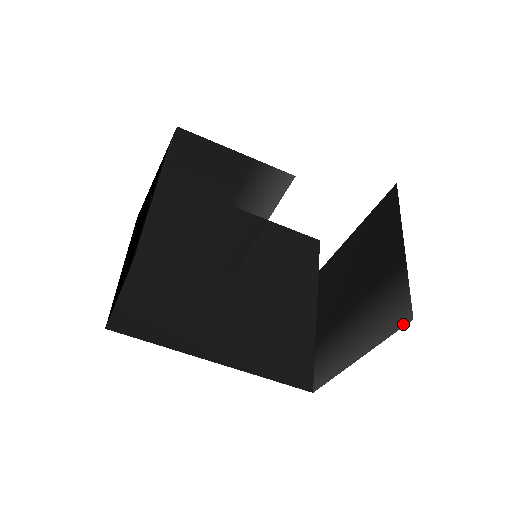
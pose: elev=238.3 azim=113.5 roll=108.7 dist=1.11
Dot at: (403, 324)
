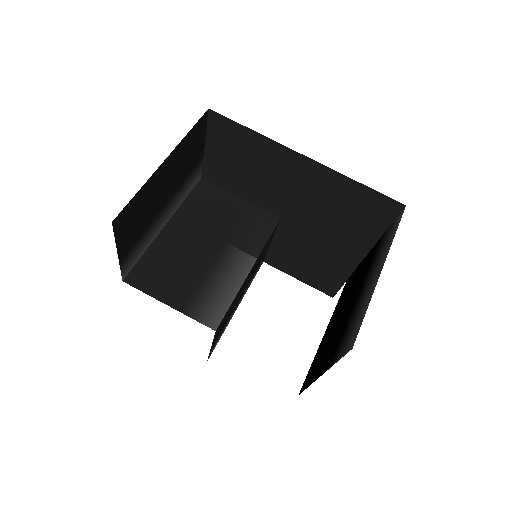
Dot at: (401, 215)
